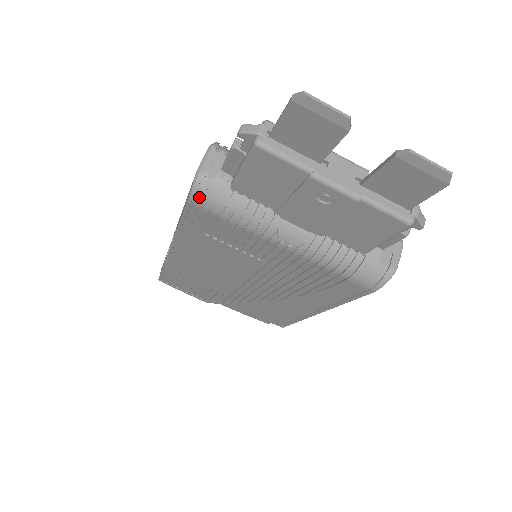
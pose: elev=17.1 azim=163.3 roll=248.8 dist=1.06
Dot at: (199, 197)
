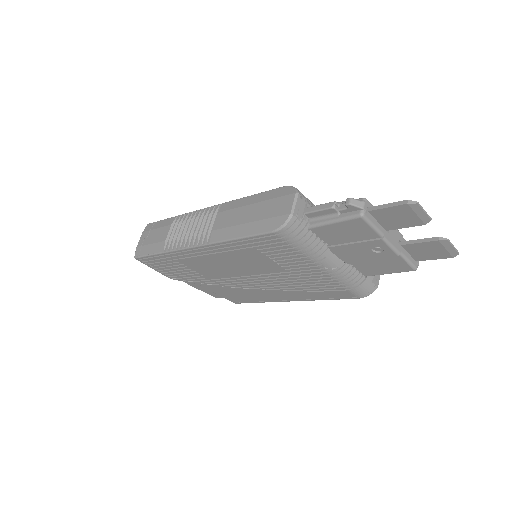
Dot at: (285, 231)
